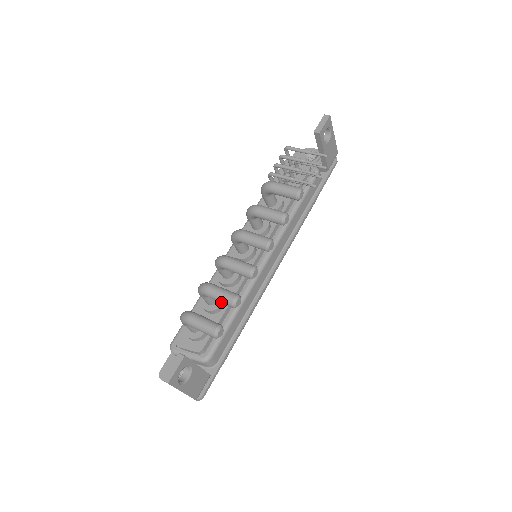
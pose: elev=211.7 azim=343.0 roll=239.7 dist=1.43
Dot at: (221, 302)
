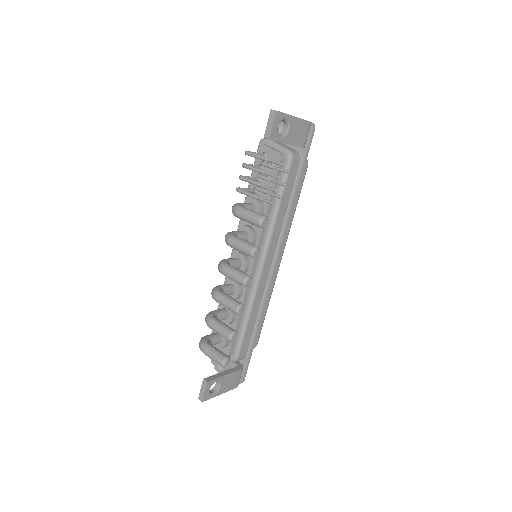
Dot at: occluded
